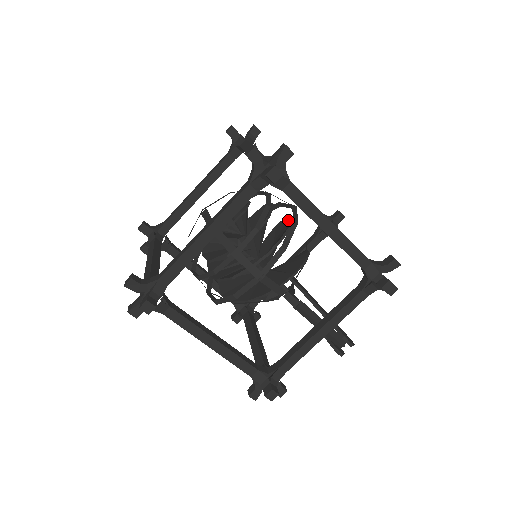
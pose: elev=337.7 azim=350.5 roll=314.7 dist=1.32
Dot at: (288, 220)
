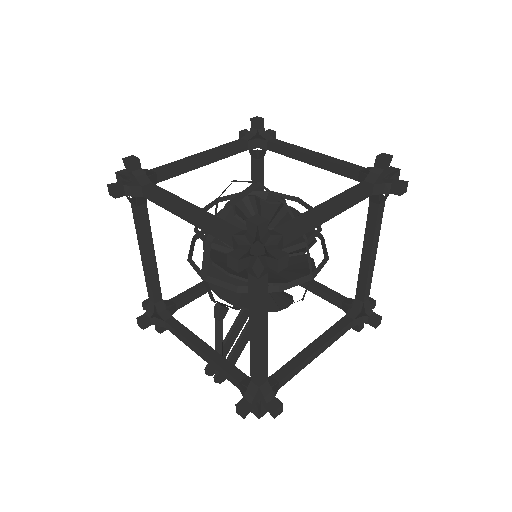
Dot at: (302, 275)
